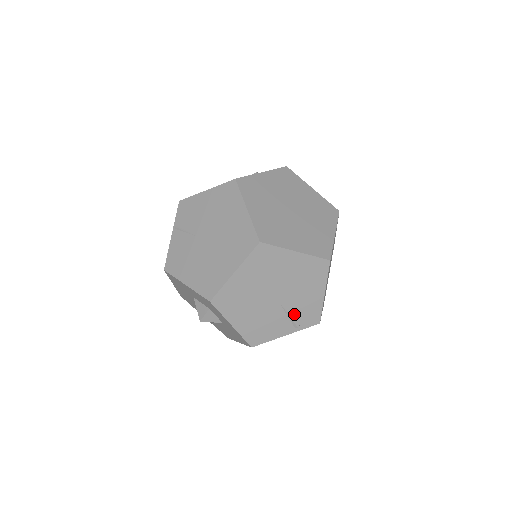
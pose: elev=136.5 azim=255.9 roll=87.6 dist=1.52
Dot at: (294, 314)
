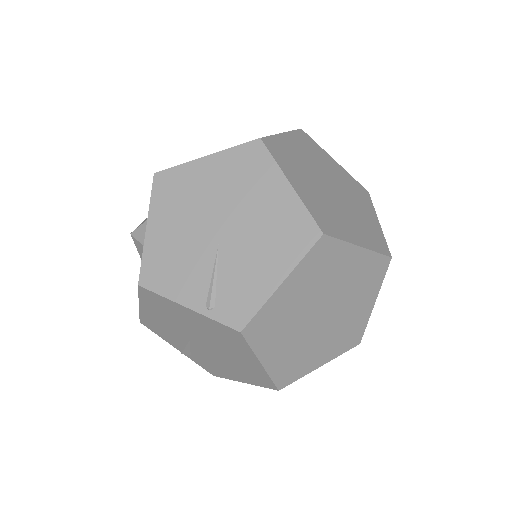
Dot at: (221, 281)
